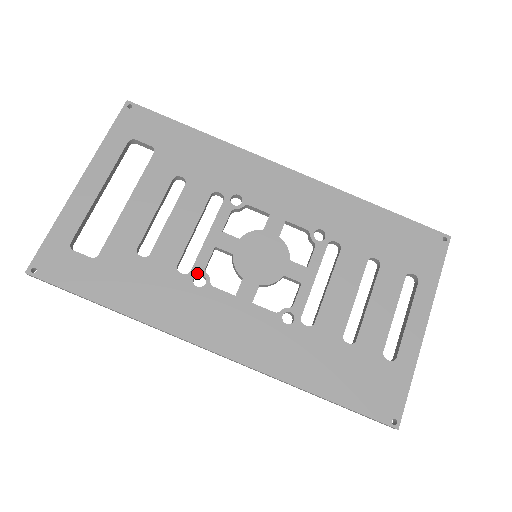
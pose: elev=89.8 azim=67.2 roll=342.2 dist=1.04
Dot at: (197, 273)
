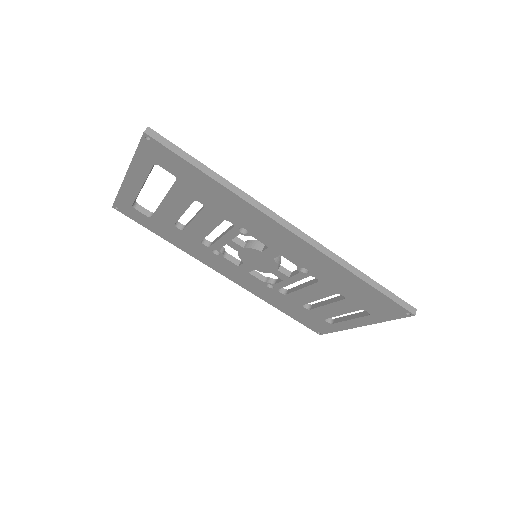
Dot at: (214, 249)
